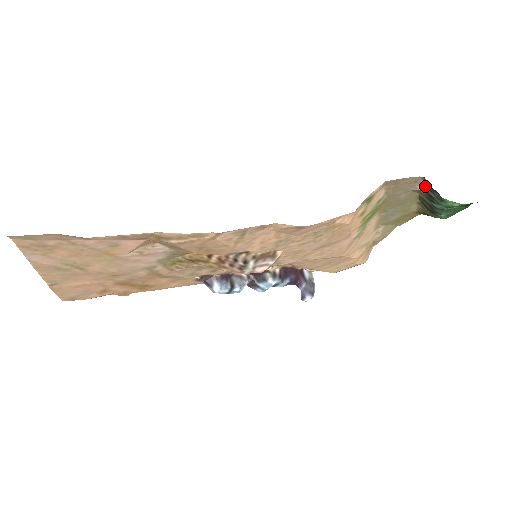
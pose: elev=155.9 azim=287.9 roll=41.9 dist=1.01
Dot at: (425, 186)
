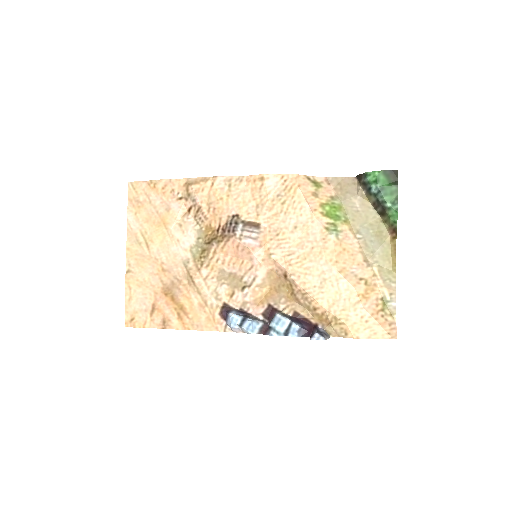
Dot at: (359, 182)
